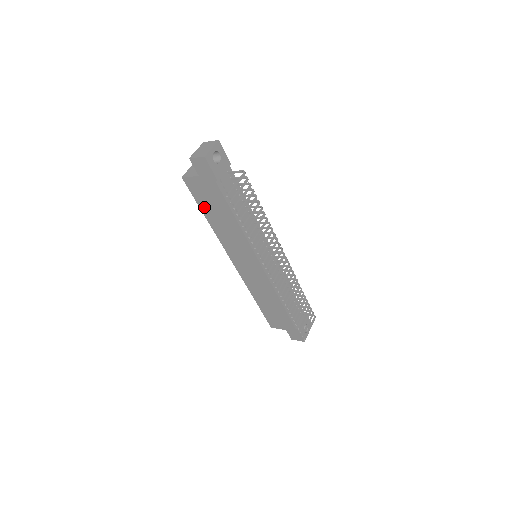
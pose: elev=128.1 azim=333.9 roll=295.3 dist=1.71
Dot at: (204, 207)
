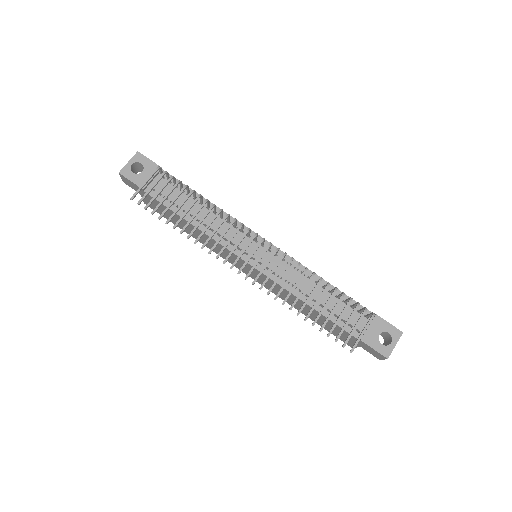
Dot at: (175, 223)
